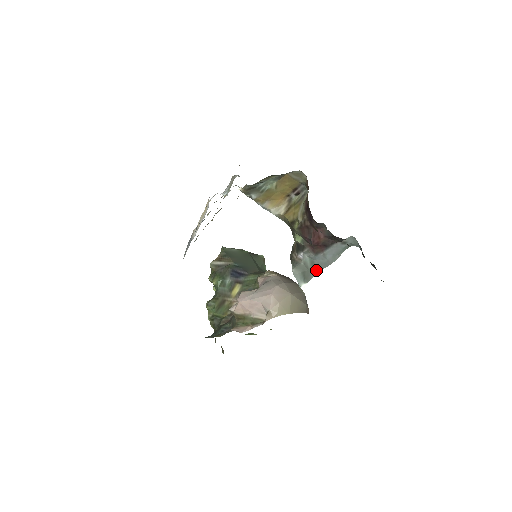
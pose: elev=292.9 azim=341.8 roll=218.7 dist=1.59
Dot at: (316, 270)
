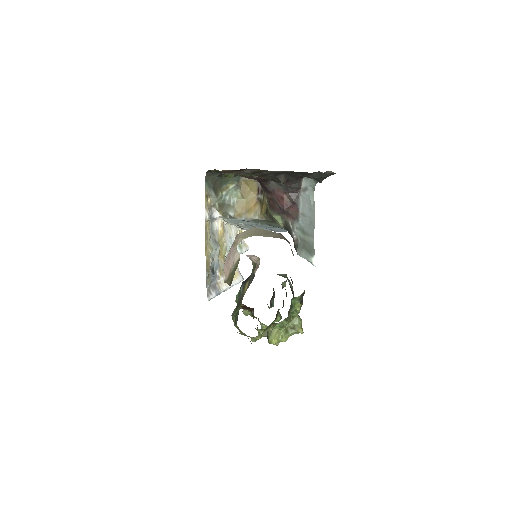
Dot at: (311, 236)
